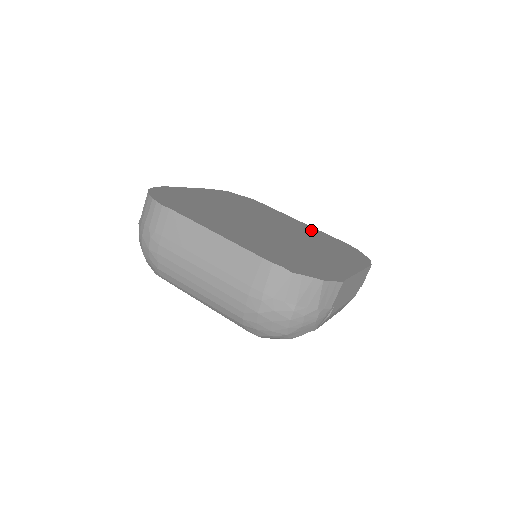
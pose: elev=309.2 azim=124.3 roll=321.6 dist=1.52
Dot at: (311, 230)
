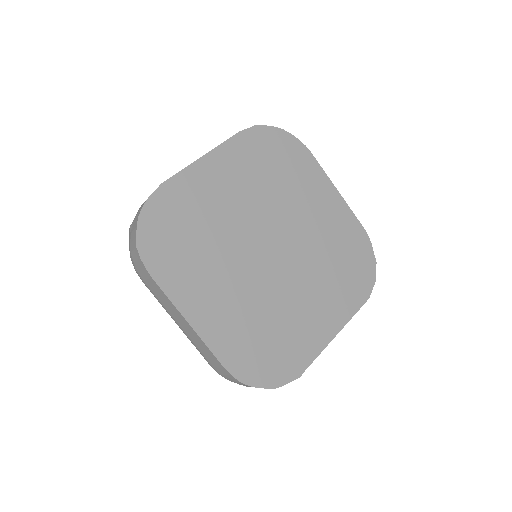
Dot at: (337, 218)
